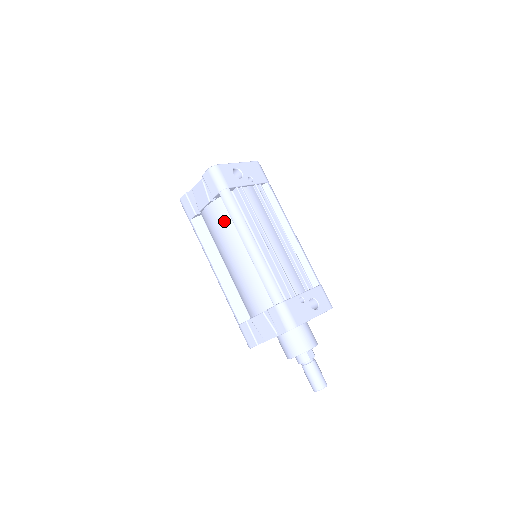
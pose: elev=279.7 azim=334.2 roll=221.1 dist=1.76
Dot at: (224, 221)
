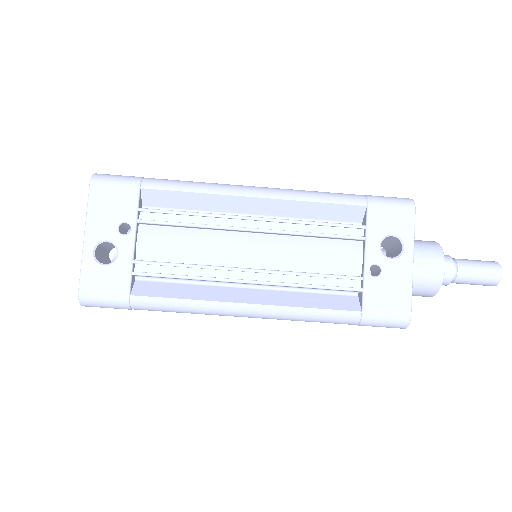
Dot at: occluded
